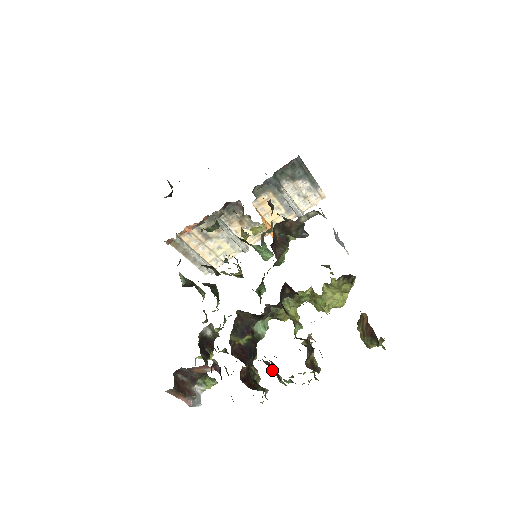
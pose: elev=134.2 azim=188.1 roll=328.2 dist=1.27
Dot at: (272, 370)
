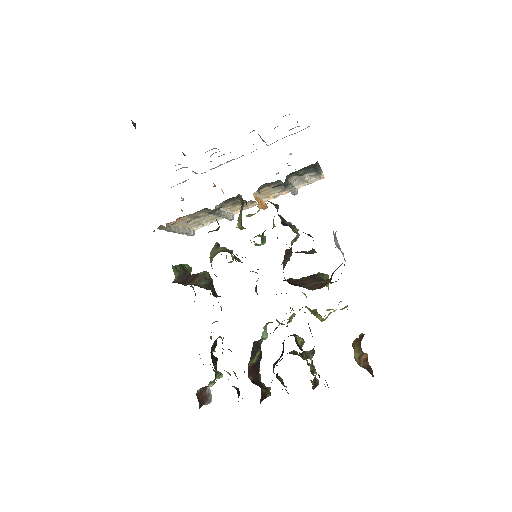
Dot at: occluded
